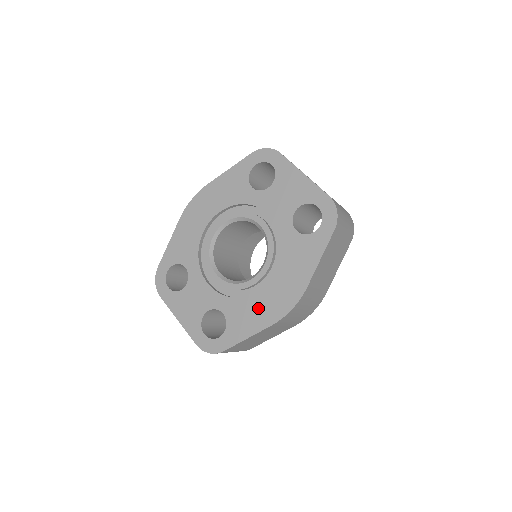
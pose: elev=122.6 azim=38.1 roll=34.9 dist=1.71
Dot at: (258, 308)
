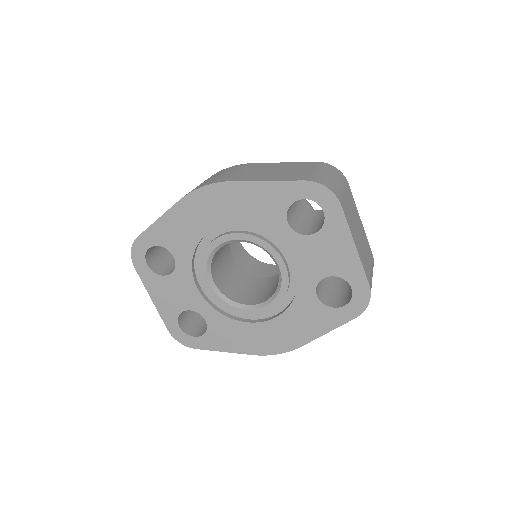
Dot at: (245, 336)
